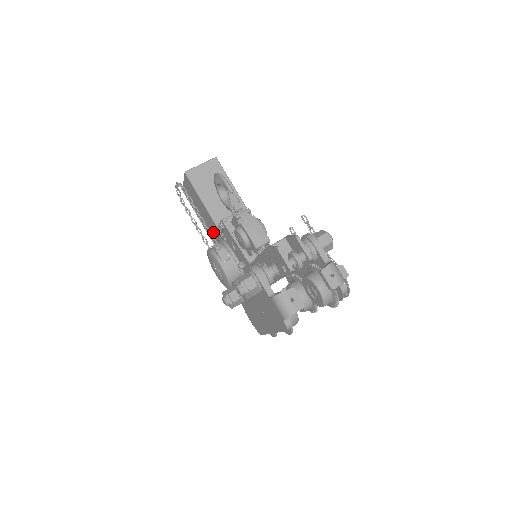
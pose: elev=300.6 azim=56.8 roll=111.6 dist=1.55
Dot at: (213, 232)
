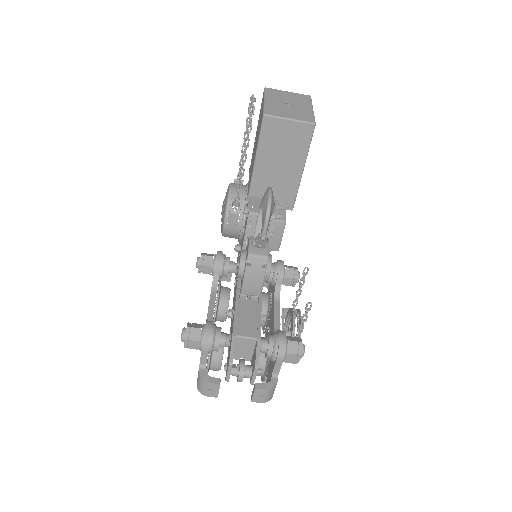
Dot at: occluded
